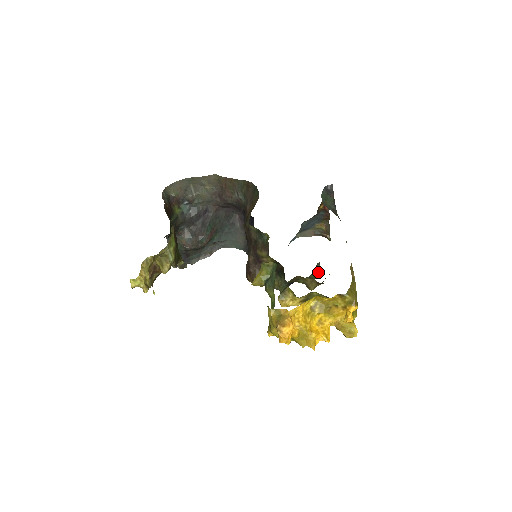
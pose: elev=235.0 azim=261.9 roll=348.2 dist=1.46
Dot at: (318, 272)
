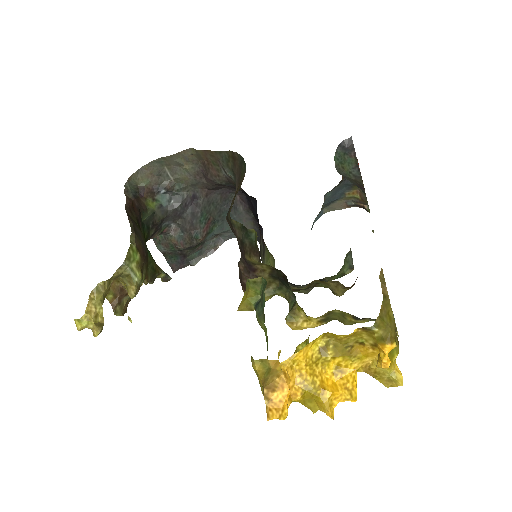
Dot at: (349, 266)
